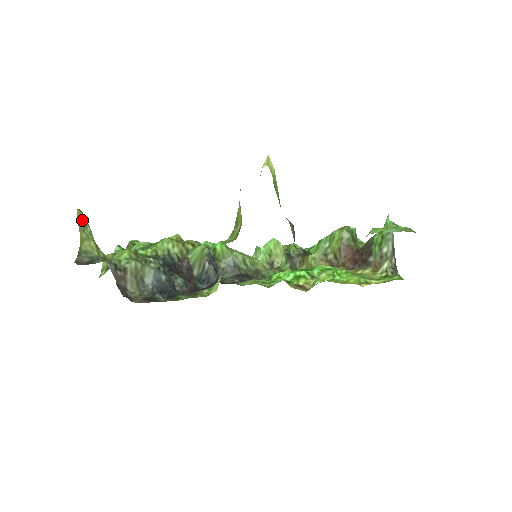
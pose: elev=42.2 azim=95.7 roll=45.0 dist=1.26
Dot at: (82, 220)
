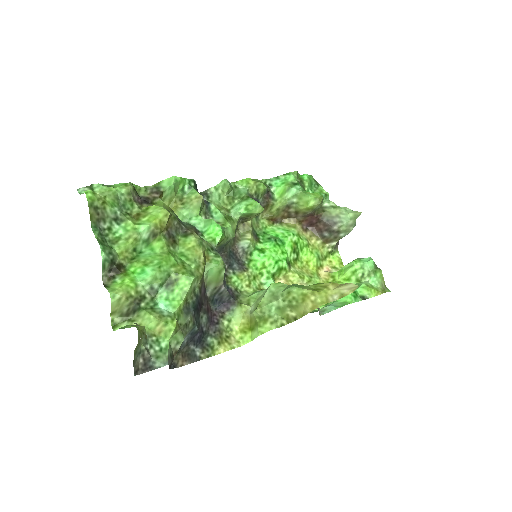
Dot at: occluded
